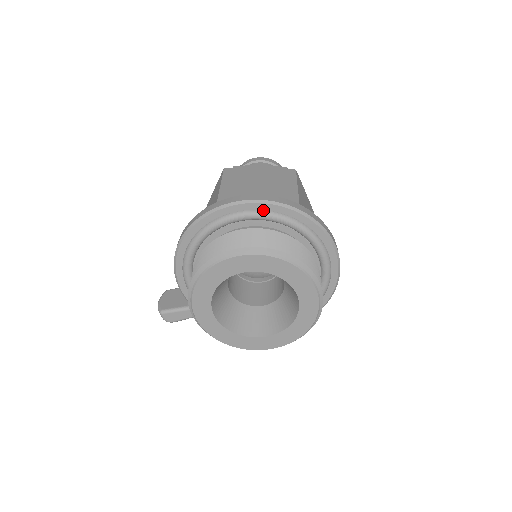
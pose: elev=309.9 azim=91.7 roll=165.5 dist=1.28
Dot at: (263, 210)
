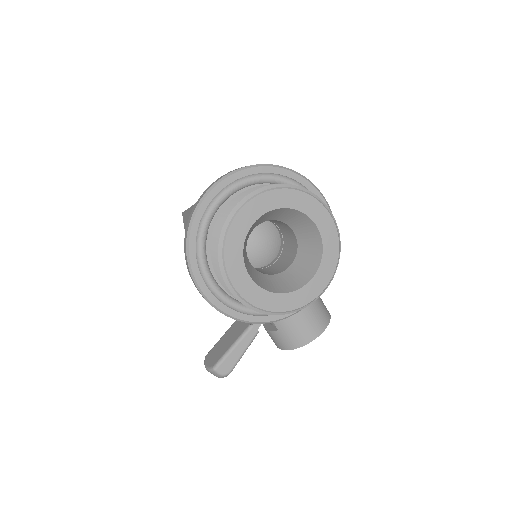
Dot at: (233, 181)
